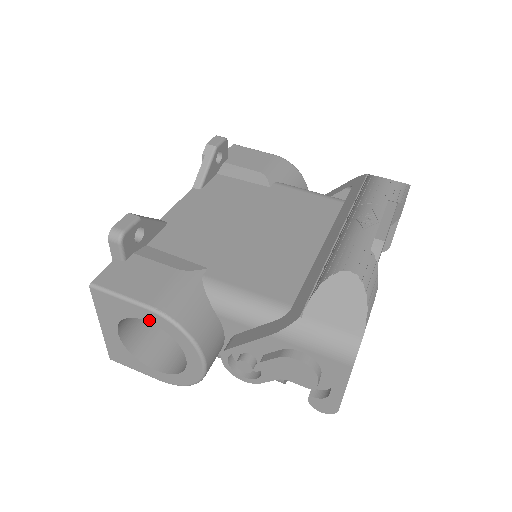
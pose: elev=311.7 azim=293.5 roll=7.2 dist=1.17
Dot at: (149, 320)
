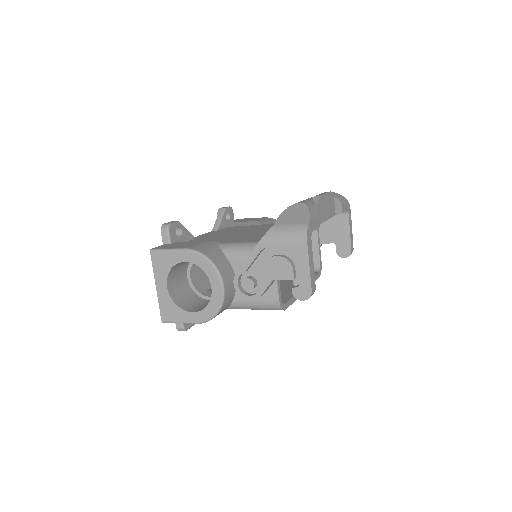
Dot at: (186, 260)
